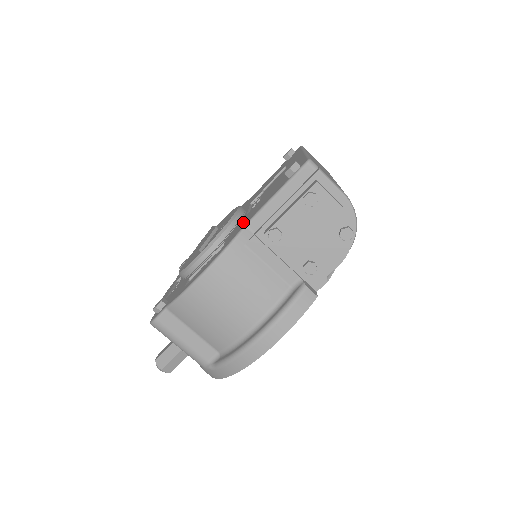
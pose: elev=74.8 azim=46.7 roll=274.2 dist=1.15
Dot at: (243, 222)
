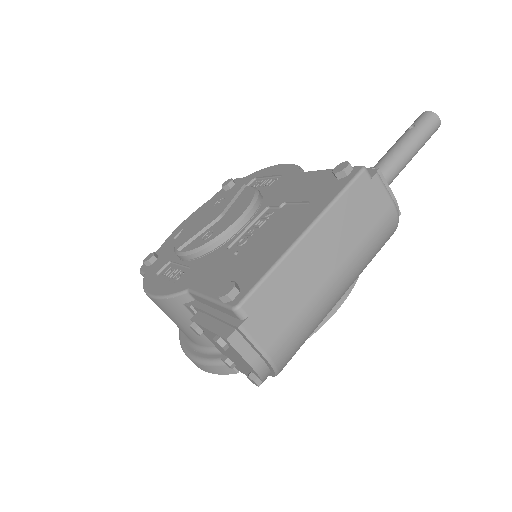
Dot at: (202, 271)
